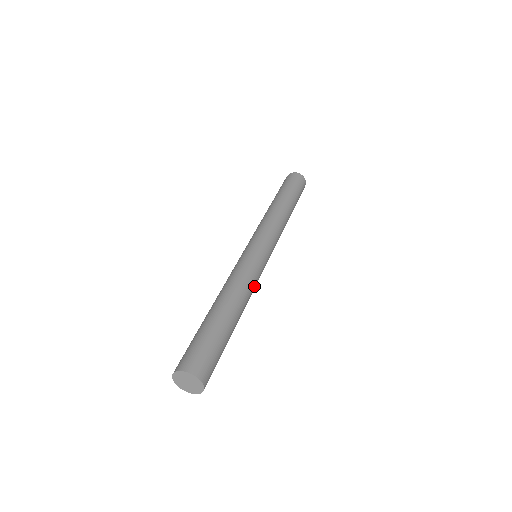
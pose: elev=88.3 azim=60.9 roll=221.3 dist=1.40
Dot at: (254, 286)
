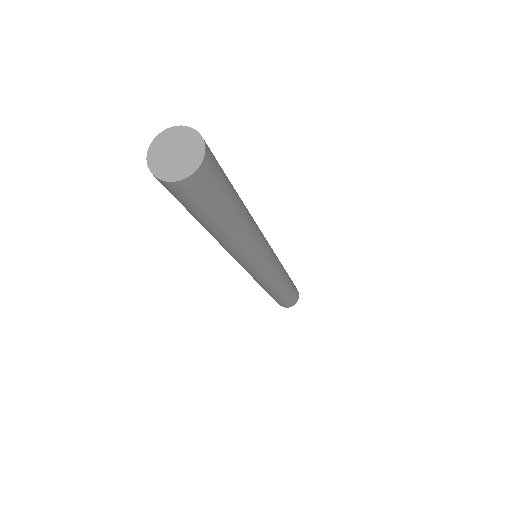
Dot at: (260, 233)
